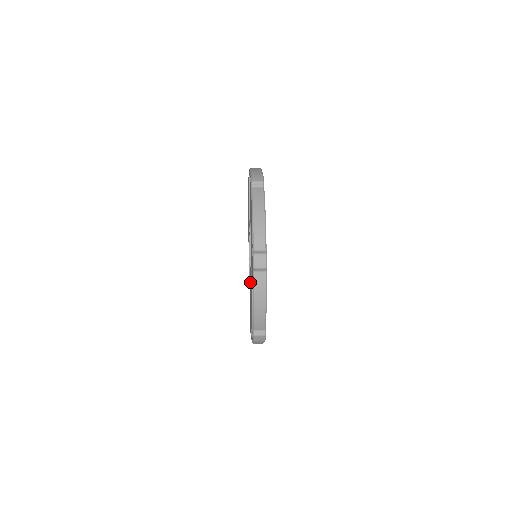
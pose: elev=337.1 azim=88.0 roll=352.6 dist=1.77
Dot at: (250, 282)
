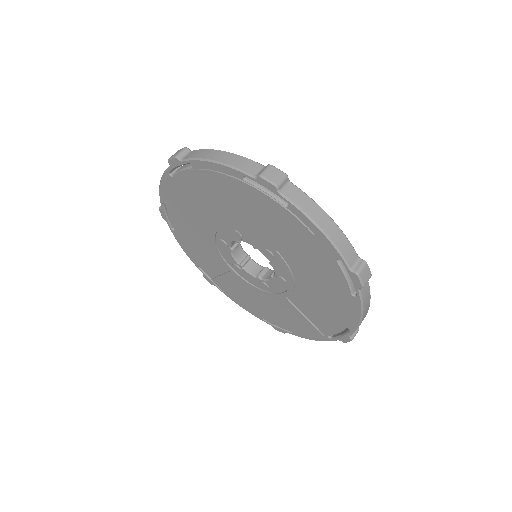
Dot at: (271, 297)
